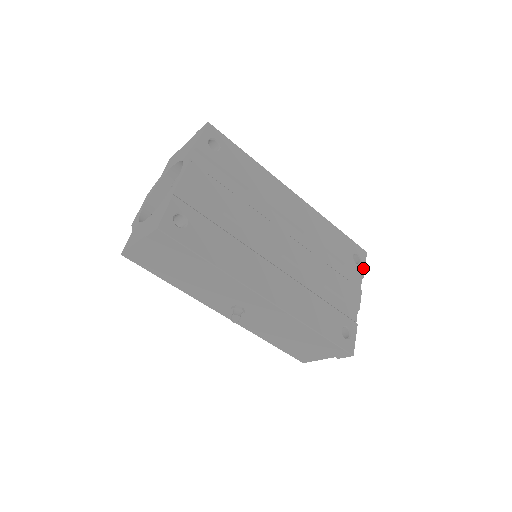
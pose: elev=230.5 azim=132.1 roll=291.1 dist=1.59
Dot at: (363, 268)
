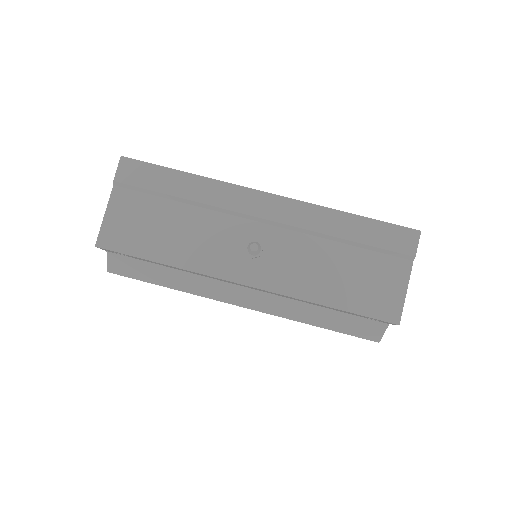
Dot at: occluded
